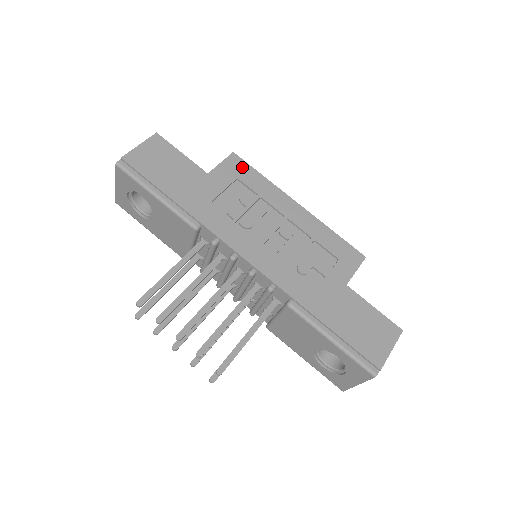
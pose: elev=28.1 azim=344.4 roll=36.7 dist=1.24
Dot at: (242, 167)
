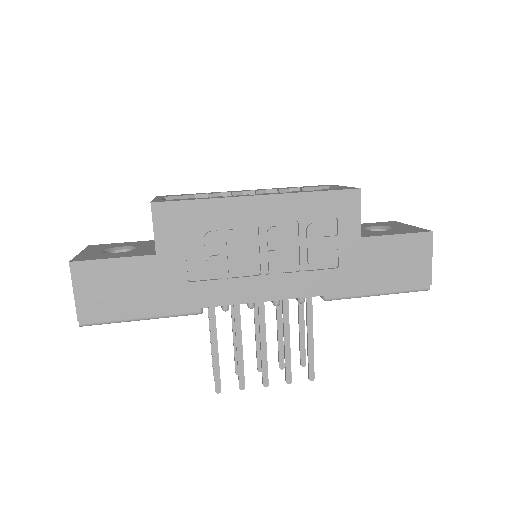
Dot at: (175, 212)
